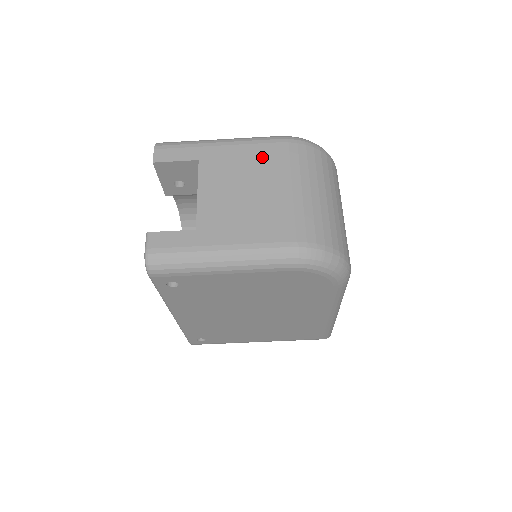
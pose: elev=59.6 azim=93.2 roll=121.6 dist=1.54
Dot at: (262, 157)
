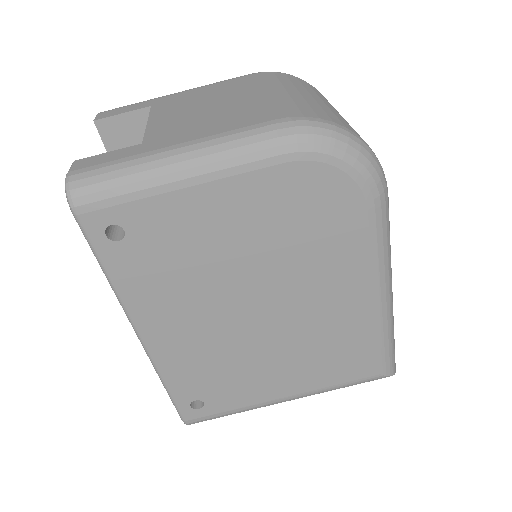
Dot at: (230, 85)
